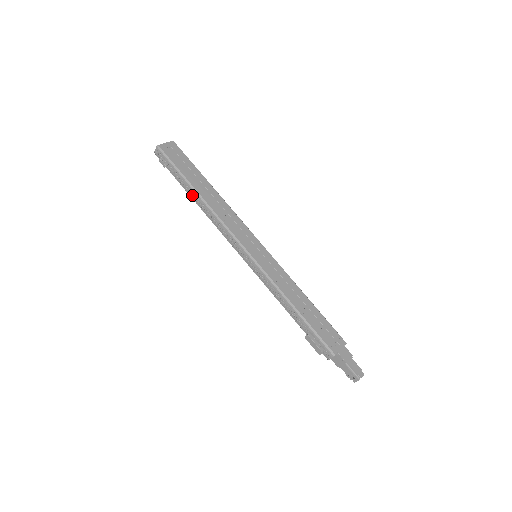
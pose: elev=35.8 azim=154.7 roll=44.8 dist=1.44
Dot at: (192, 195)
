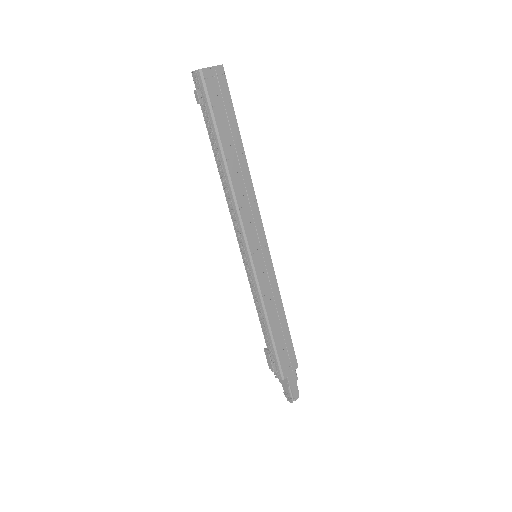
Dot at: (217, 157)
